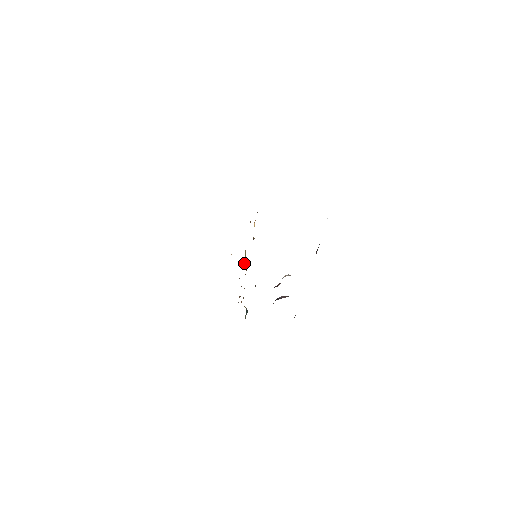
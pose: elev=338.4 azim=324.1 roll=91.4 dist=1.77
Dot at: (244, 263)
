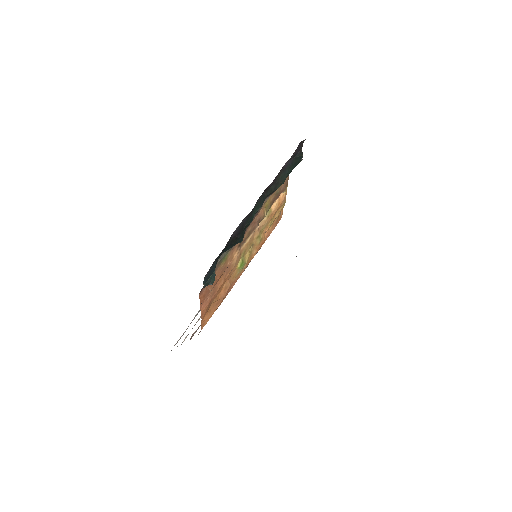
Dot at: (238, 264)
